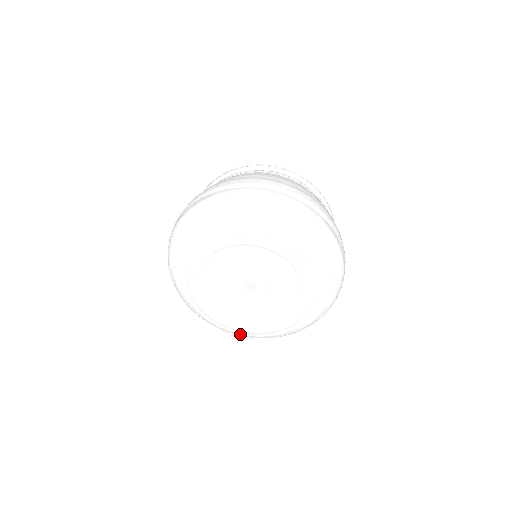
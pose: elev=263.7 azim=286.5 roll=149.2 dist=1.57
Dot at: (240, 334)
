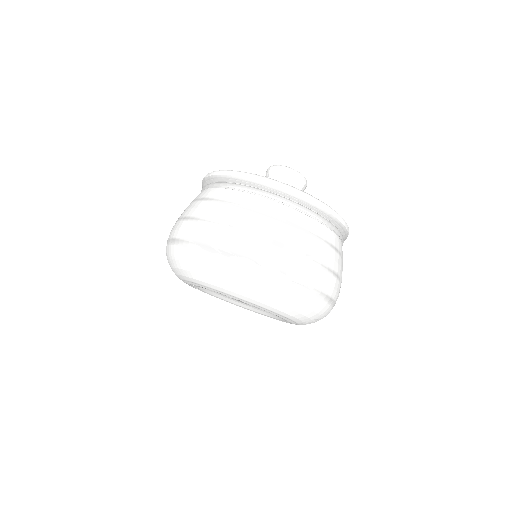
Dot at: occluded
